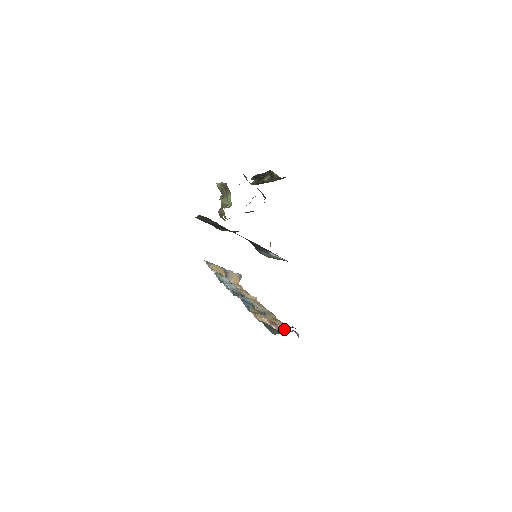
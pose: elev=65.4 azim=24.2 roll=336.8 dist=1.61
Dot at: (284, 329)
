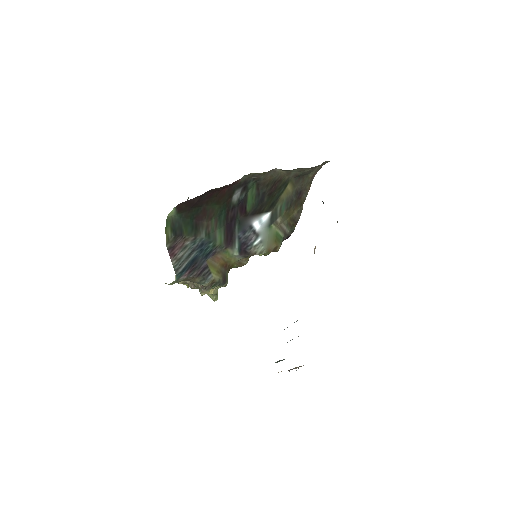
Dot at: occluded
